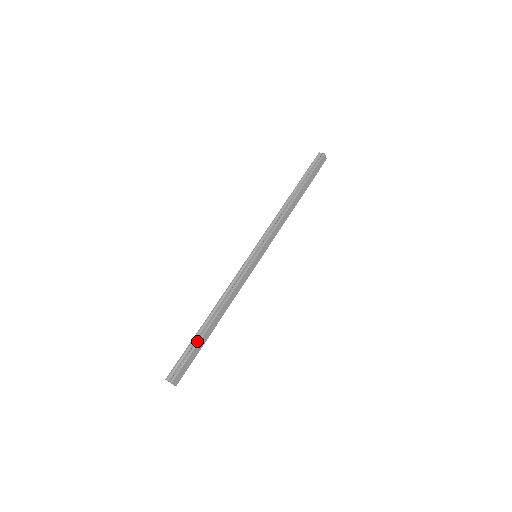
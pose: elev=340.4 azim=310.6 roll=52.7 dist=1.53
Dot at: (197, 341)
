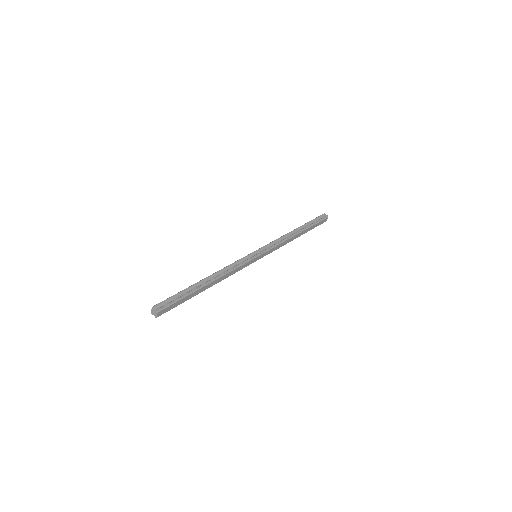
Dot at: (191, 292)
